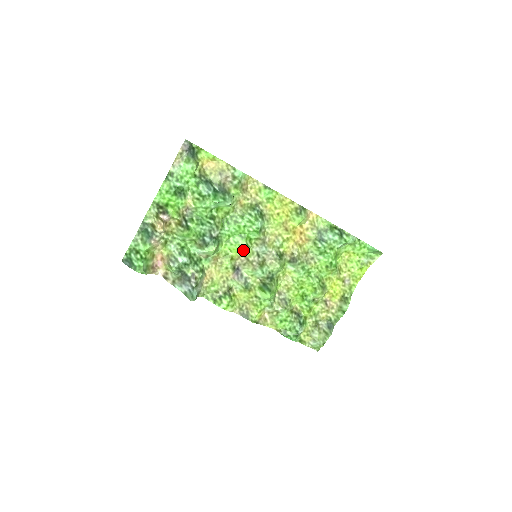
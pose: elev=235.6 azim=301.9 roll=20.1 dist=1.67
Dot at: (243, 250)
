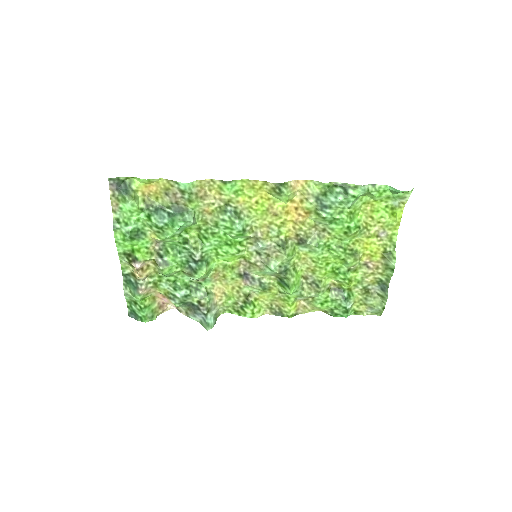
Dot at: (239, 255)
